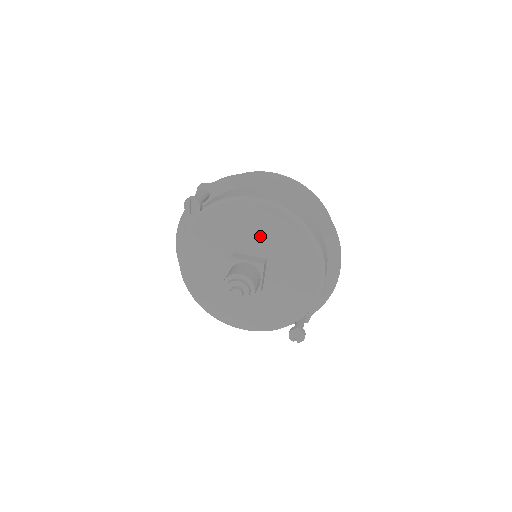
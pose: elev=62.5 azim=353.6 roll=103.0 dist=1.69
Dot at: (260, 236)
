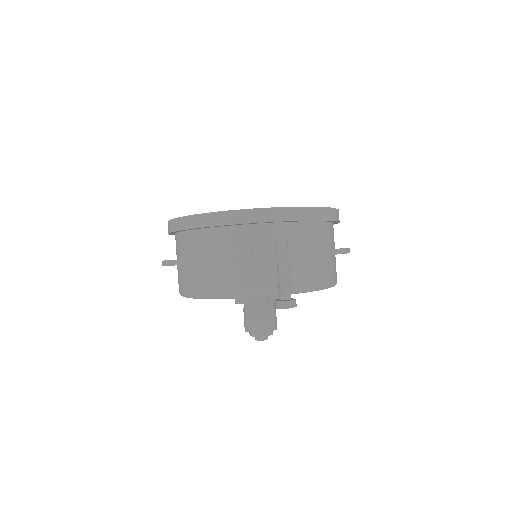
Dot at: occluded
